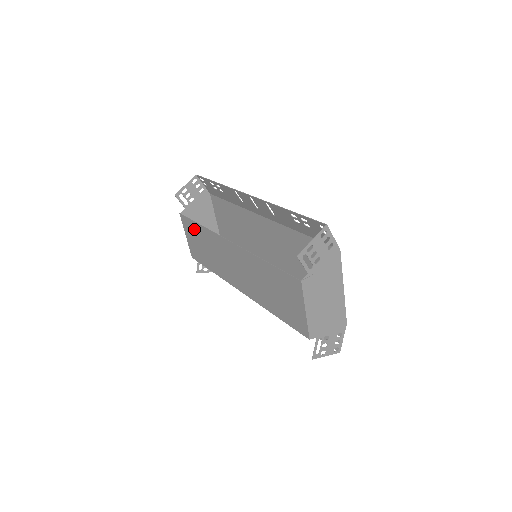
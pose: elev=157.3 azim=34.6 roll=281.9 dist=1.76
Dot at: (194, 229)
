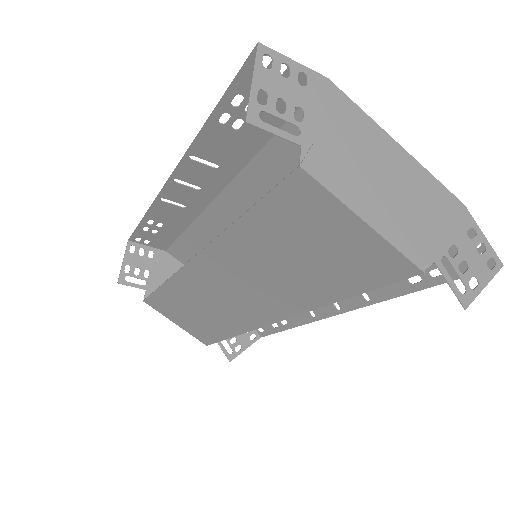
Dot at: (167, 301)
